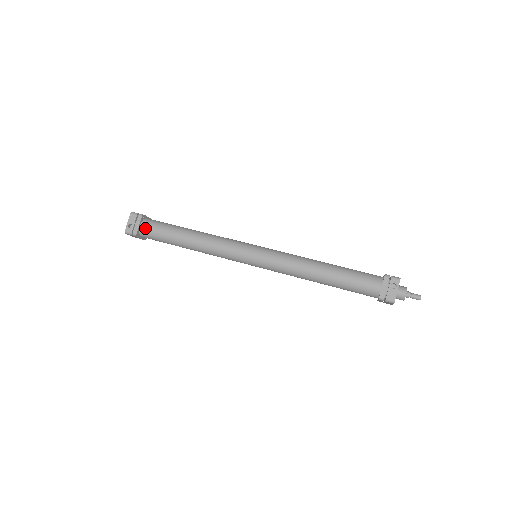
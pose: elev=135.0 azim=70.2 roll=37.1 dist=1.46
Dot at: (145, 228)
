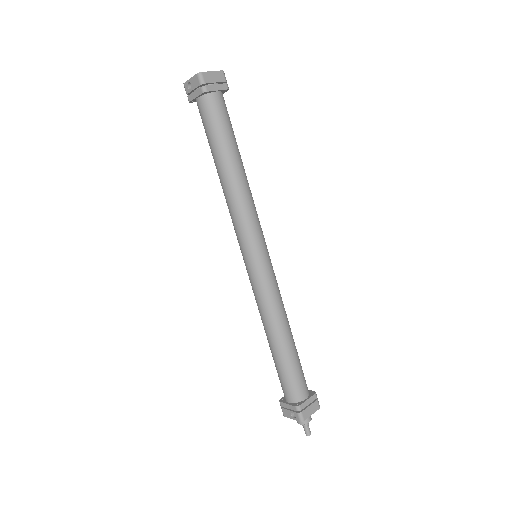
Dot at: (199, 107)
